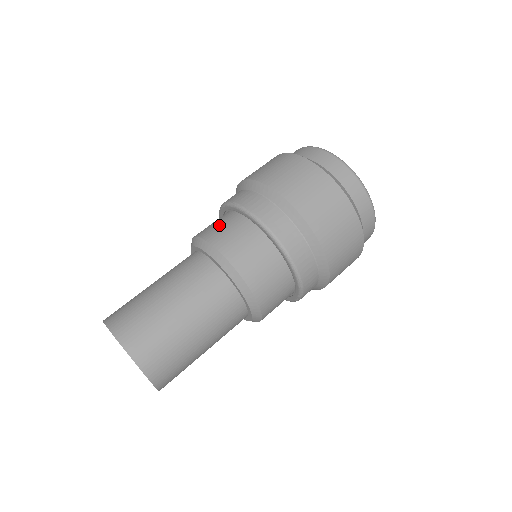
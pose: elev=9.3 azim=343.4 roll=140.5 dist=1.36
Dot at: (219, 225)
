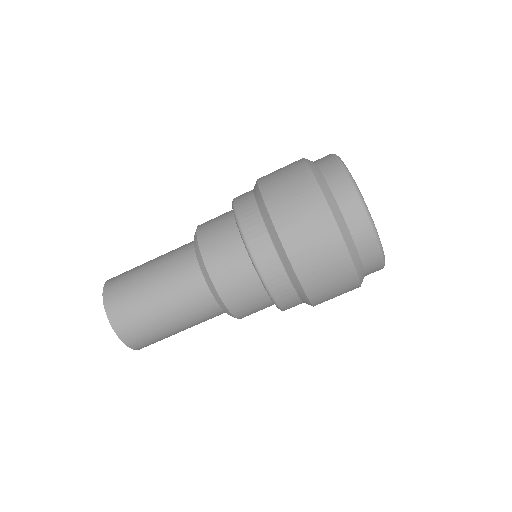
Dot at: (216, 225)
